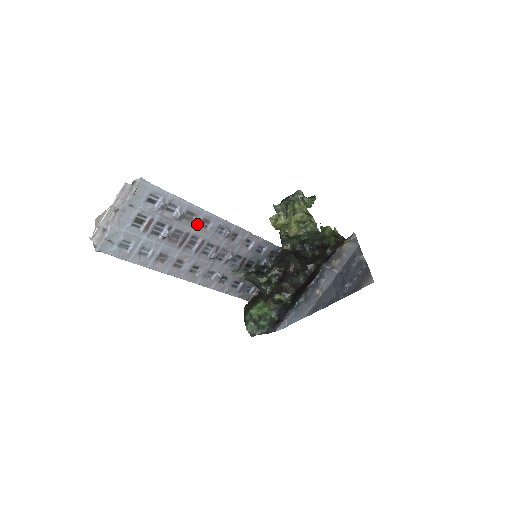
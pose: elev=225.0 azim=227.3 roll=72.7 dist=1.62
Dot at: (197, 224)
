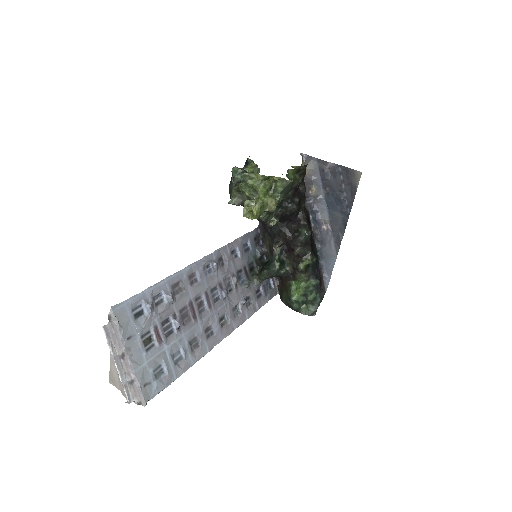
Dot at: (188, 287)
